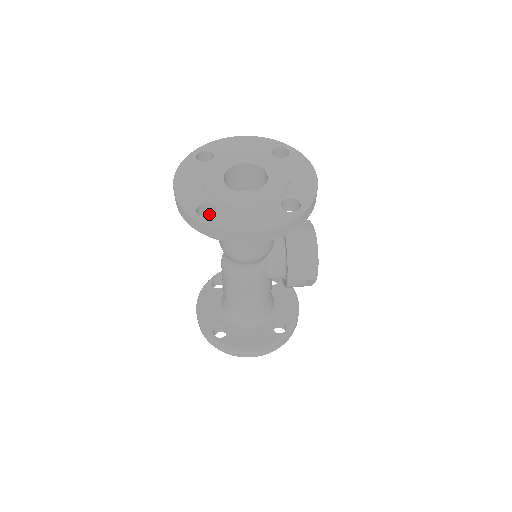
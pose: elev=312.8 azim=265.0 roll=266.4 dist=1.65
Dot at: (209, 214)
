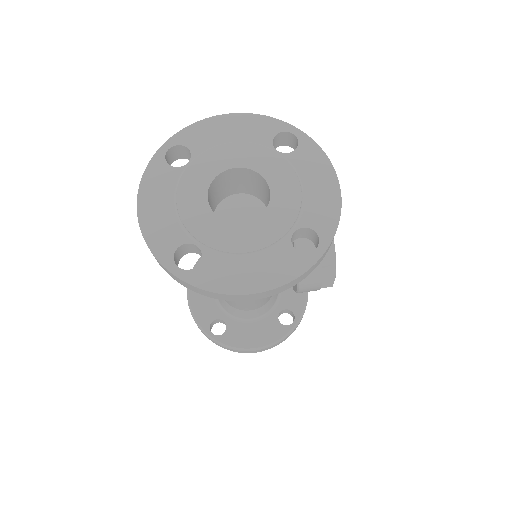
Dot at: (192, 251)
